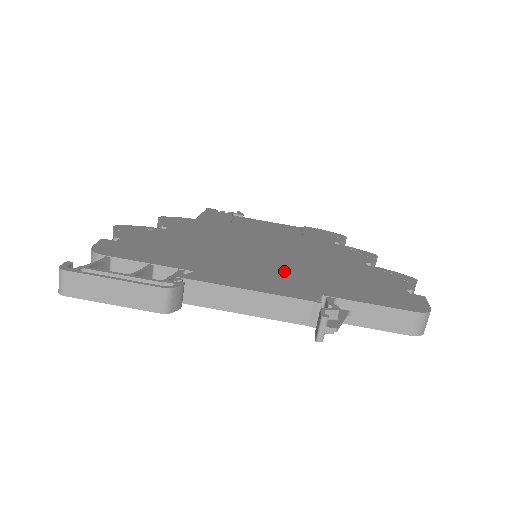
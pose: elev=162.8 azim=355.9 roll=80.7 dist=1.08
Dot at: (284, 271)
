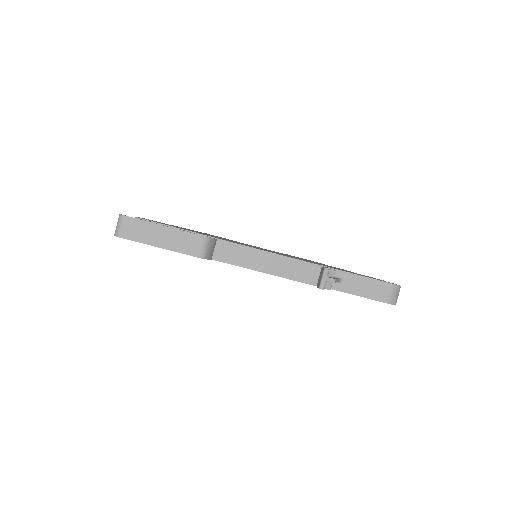
Dot at: occluded
